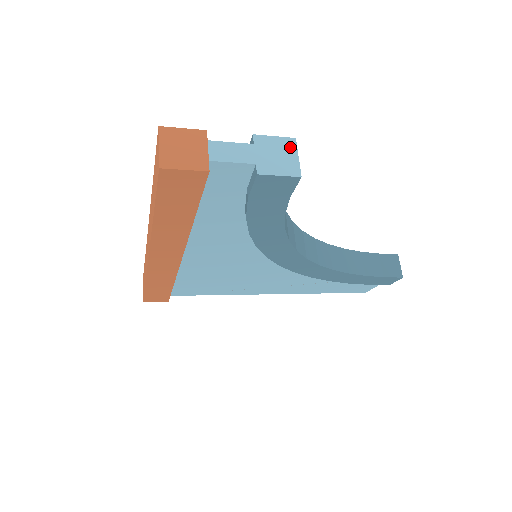
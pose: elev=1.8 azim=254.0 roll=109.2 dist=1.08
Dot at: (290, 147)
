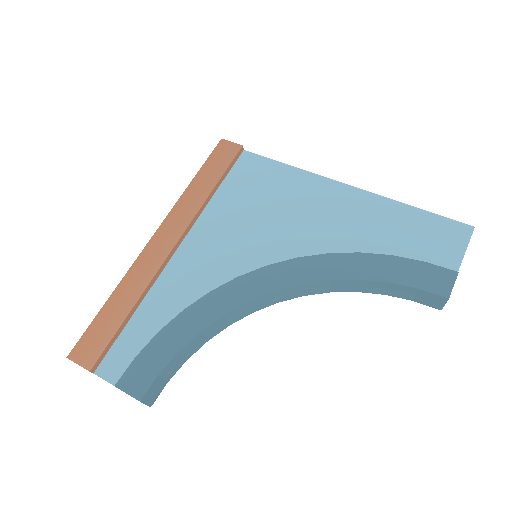
Dot at: occluded
